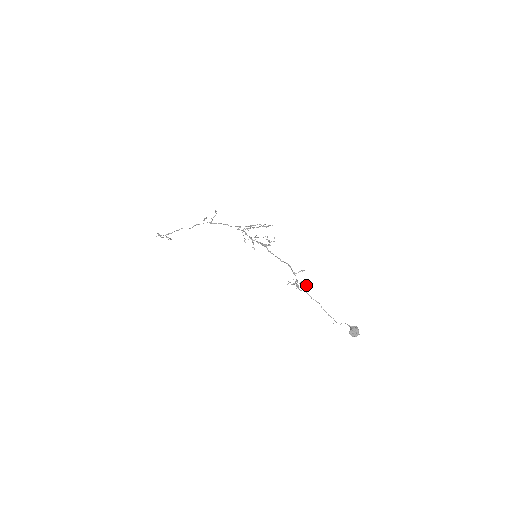
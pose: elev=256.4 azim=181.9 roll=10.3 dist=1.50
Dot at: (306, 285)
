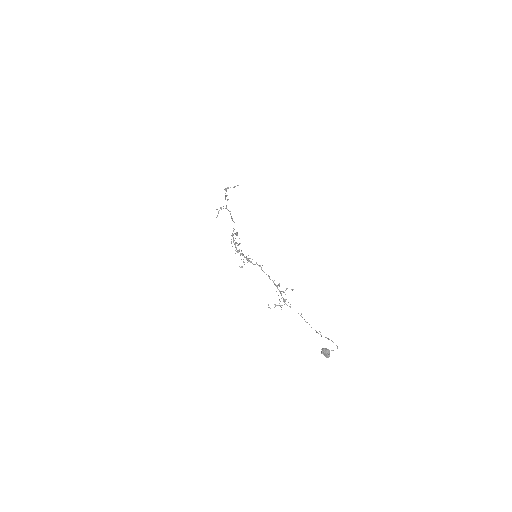
Dot at: (284, 302)
